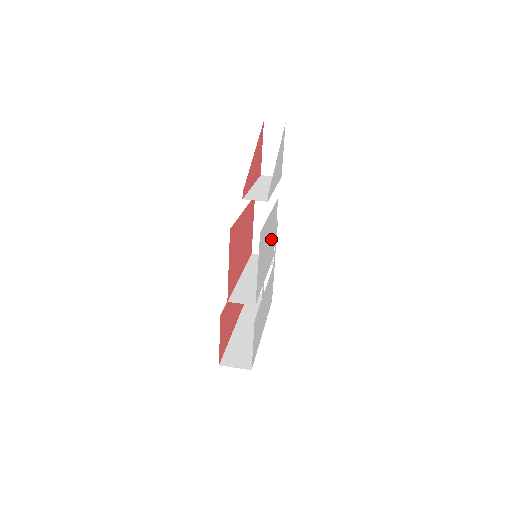
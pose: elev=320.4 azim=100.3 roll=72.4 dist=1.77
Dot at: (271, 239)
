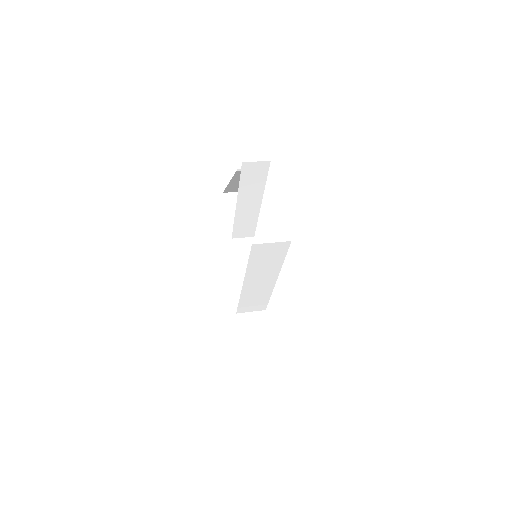
Dot at: occluded
